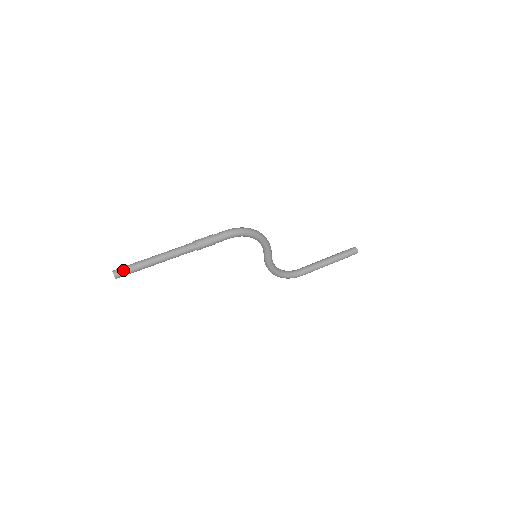
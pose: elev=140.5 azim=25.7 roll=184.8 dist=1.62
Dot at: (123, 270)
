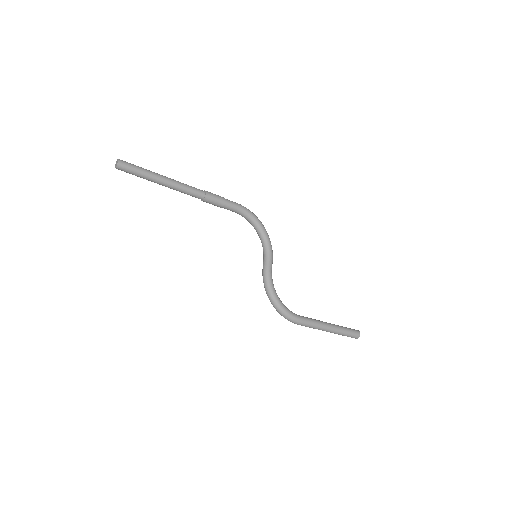
Dot at: (129, 163)
